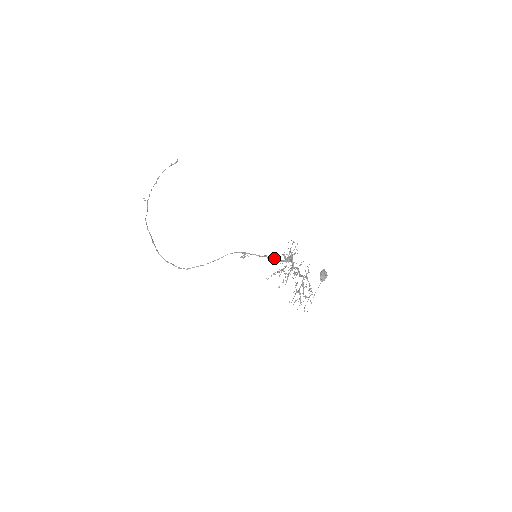
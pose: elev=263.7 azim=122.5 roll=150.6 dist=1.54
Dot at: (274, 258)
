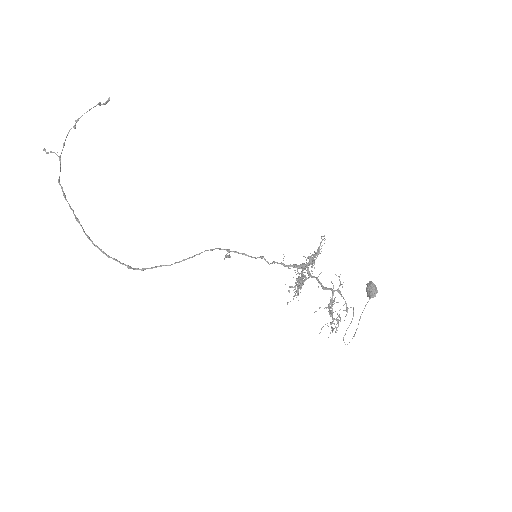
Dot at: occluded
